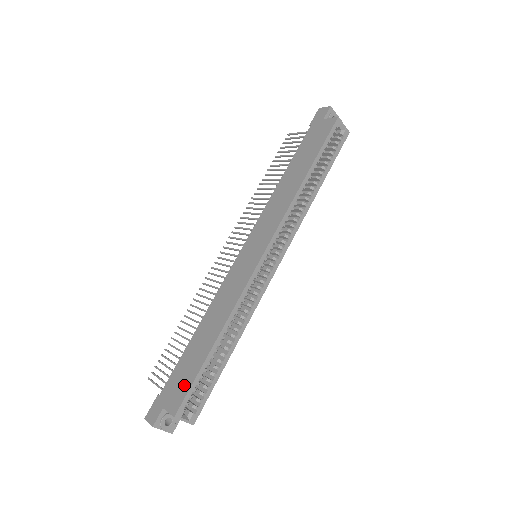
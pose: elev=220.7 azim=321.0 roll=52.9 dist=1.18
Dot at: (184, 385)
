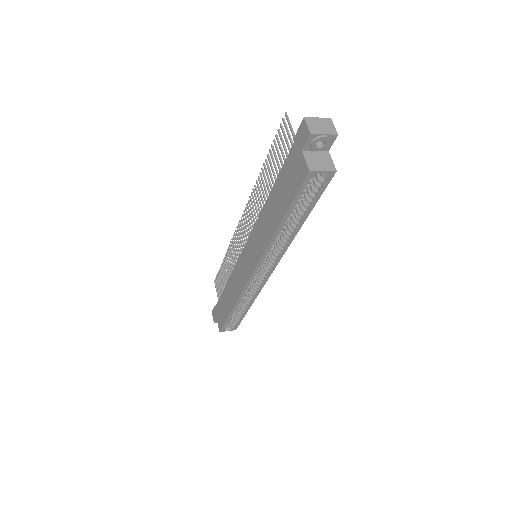
Dot at: (222, 318)
